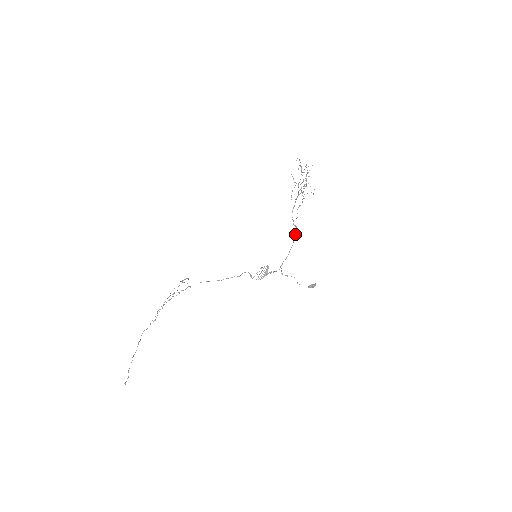
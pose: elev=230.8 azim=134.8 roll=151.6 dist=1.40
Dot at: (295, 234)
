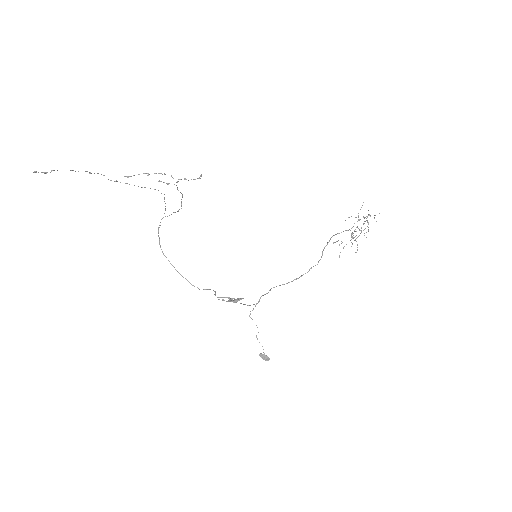
Dot at: (311, 268)
